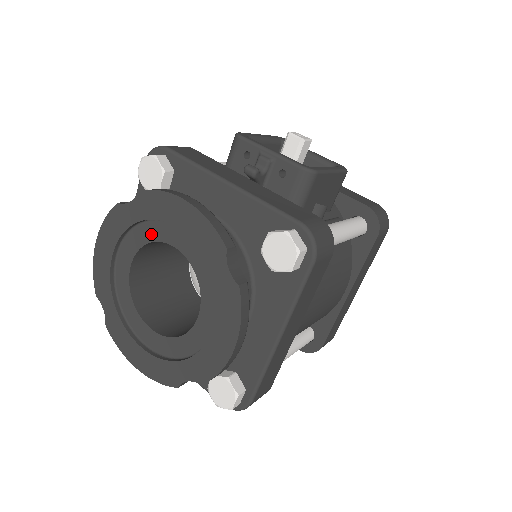
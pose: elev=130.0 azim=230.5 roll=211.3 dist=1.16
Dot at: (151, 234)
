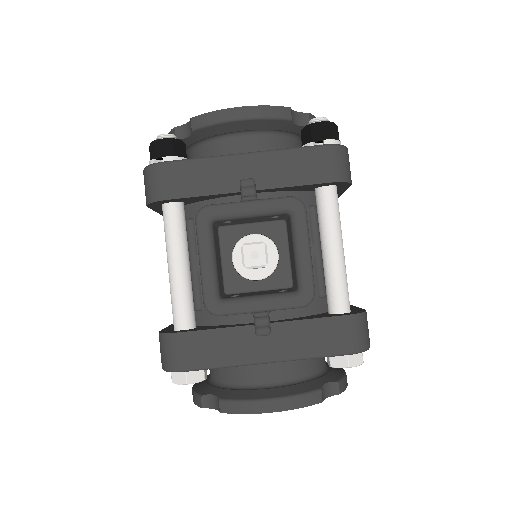
Dot at: occluded
